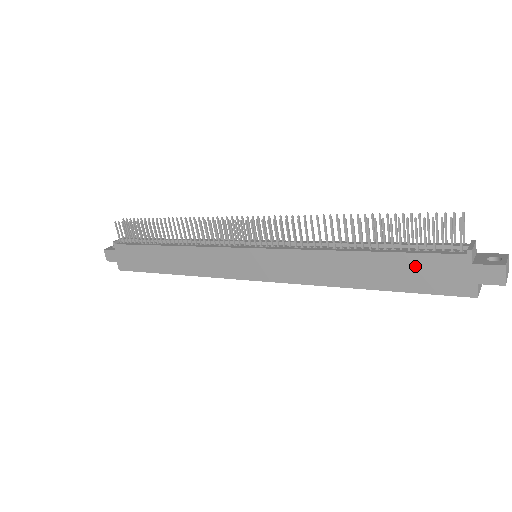
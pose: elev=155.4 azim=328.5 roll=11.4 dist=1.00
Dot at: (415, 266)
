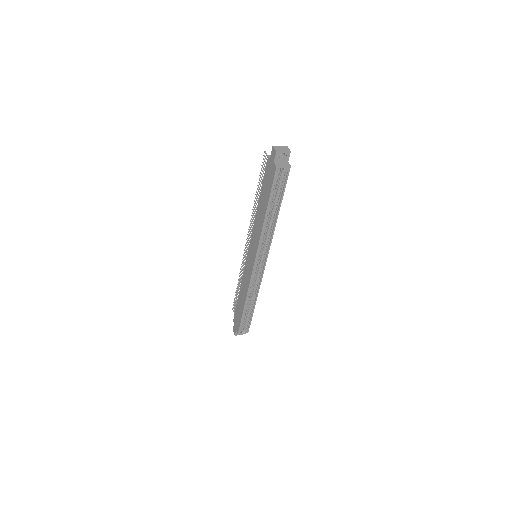
Dot at: (266, 183)
